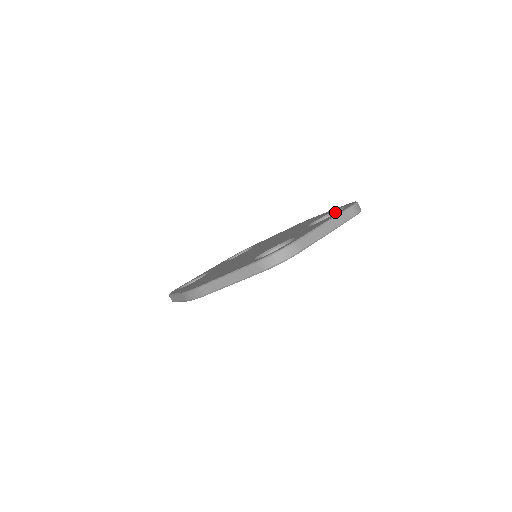
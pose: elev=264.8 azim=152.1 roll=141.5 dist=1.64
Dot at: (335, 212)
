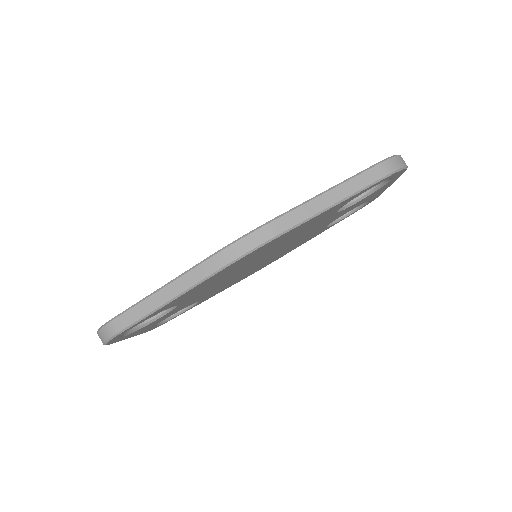
Dot at: occluded
